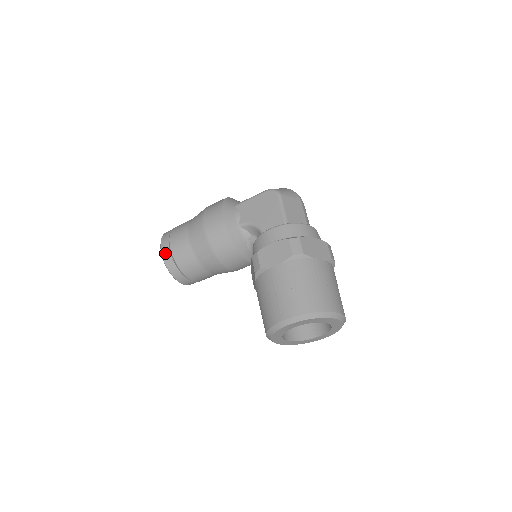
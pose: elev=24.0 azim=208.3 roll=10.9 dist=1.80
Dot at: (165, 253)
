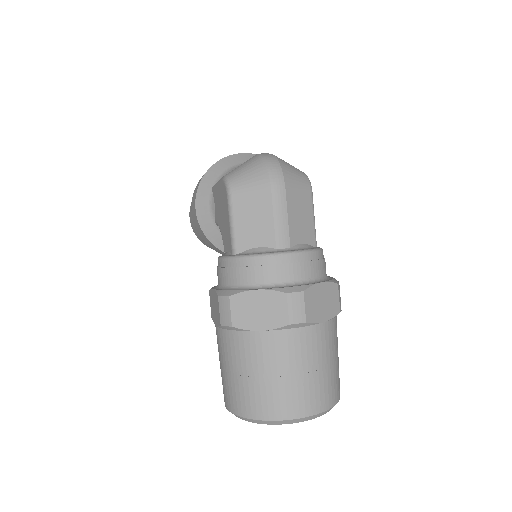
Dot at: (192, 227)
